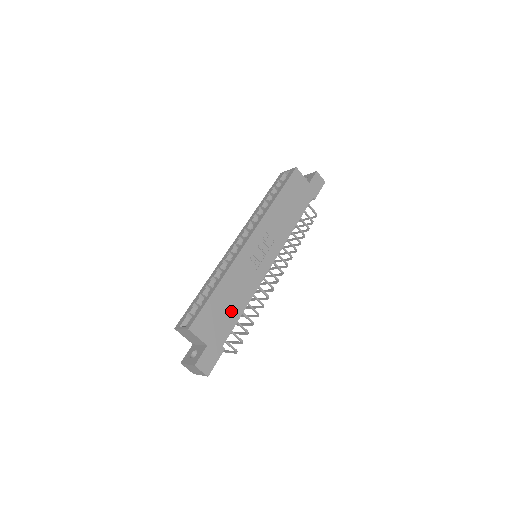
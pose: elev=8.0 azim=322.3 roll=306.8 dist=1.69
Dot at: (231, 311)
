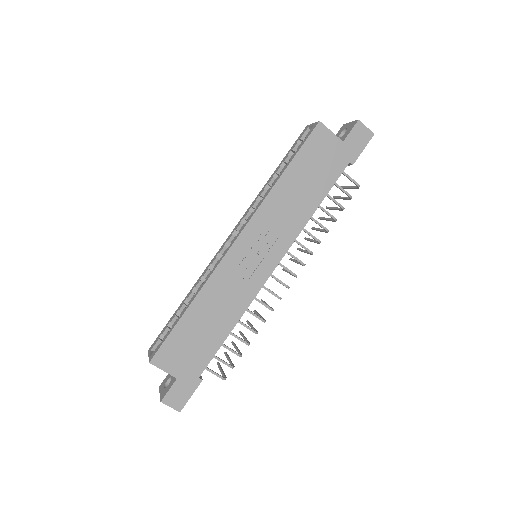
Dot at: (210, 336)
